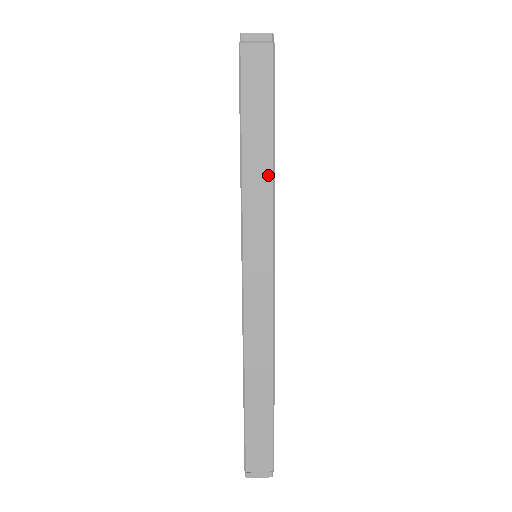
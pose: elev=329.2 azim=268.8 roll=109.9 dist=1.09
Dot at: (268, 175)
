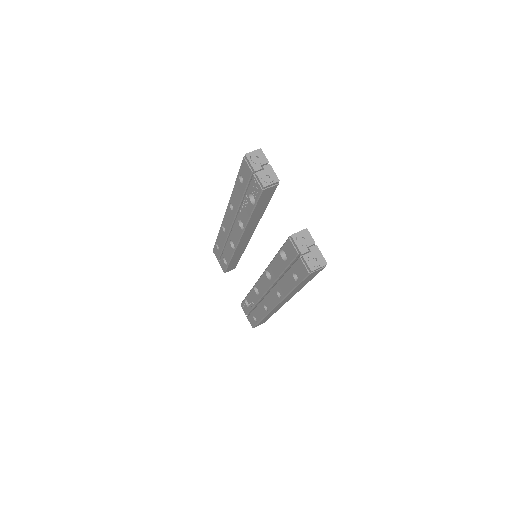
Dot at: (301, 288)
